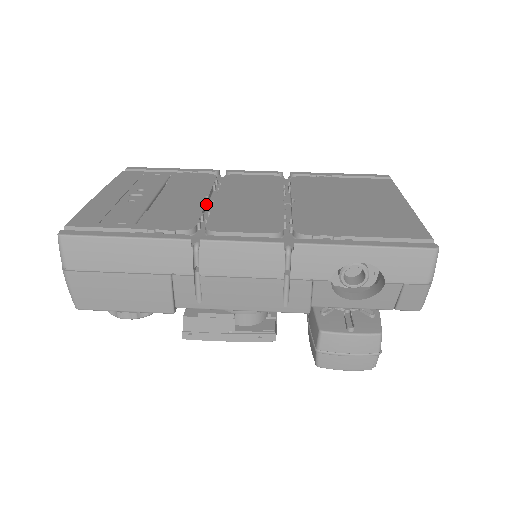
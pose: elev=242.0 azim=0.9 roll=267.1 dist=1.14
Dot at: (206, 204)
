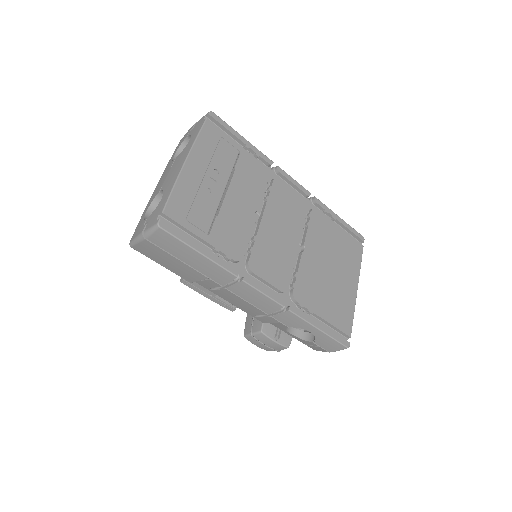
Dot at: (254, 220)
